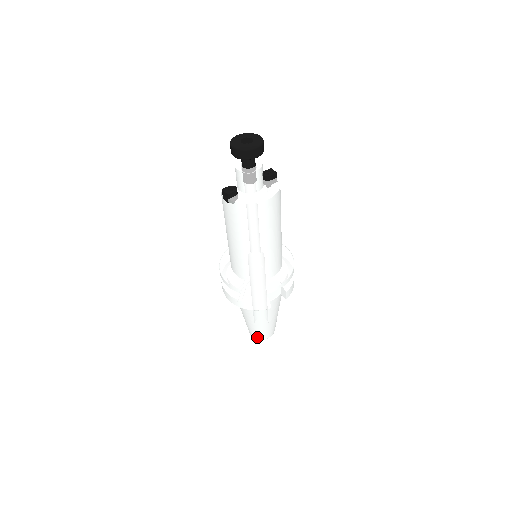
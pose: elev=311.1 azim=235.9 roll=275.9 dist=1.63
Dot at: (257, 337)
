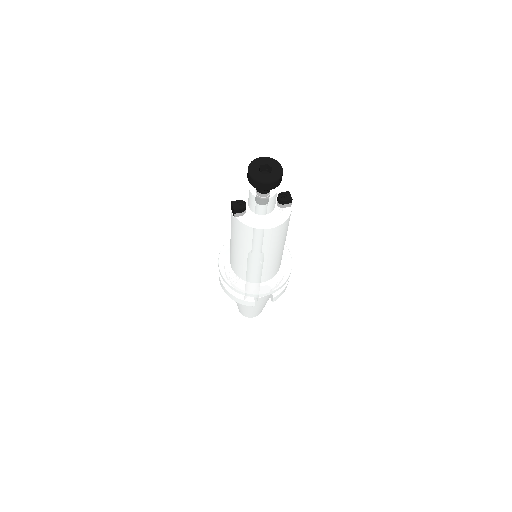
Dot at: (242, 314)
